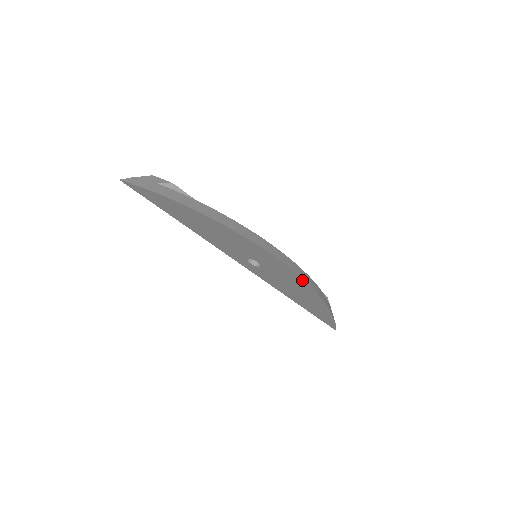
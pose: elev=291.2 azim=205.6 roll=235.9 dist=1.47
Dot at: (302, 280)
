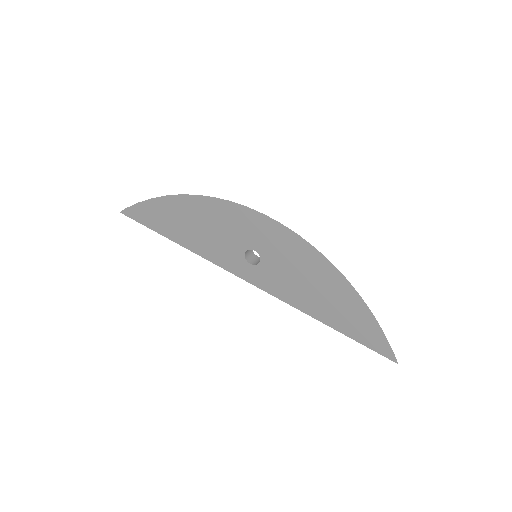
Dot at: (301, 241)
